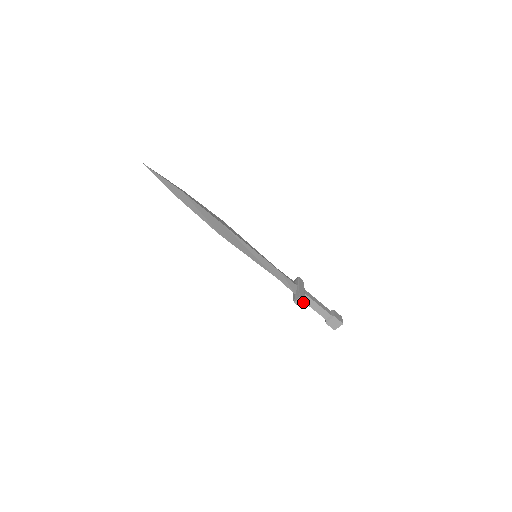
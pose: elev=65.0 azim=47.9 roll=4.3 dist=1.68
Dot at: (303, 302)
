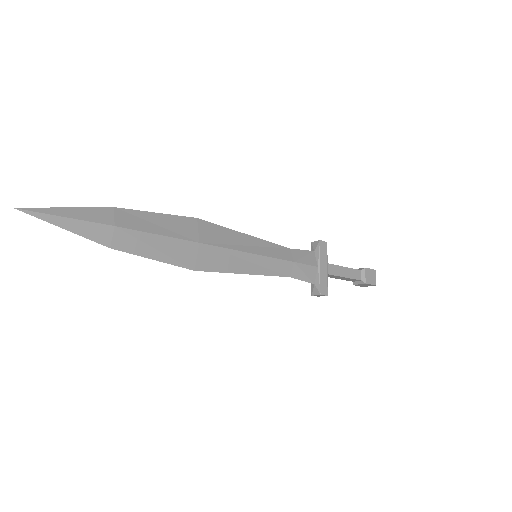
Dot at: occluded
